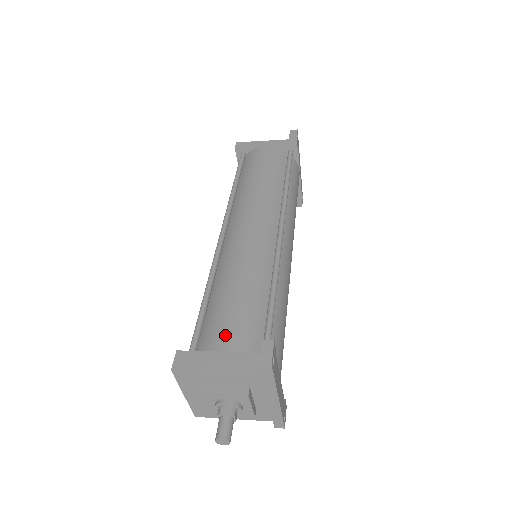
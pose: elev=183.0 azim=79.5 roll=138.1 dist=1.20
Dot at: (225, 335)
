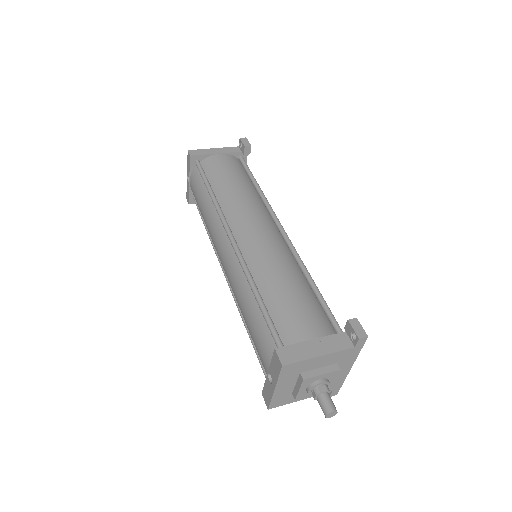
Dot at: (306, 325)
